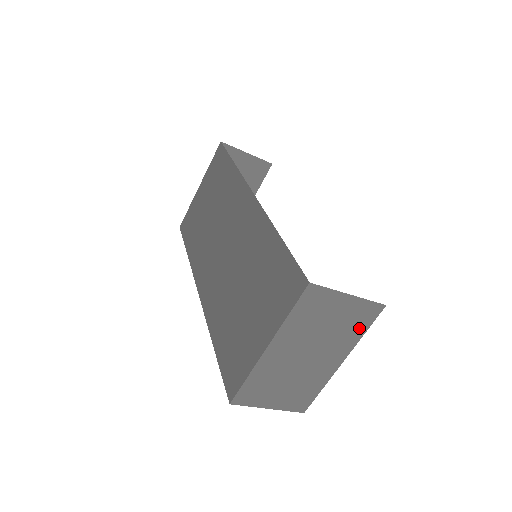
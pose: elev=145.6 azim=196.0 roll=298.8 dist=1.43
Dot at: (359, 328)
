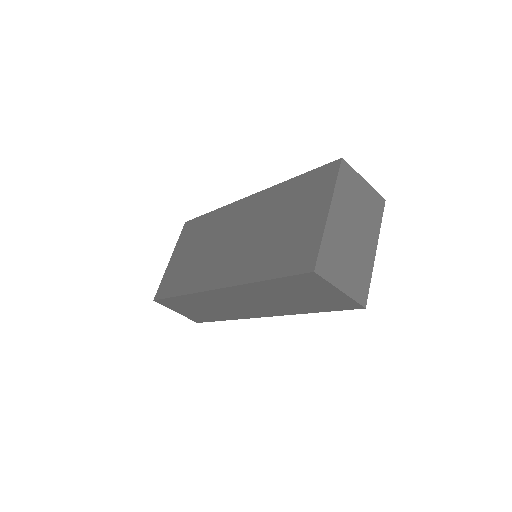
Dot at: (377, 216)
